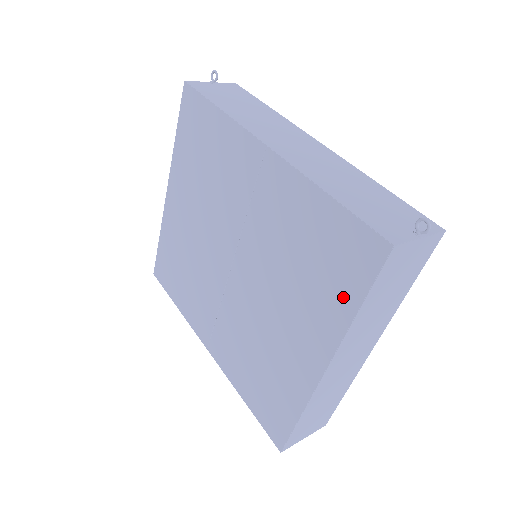
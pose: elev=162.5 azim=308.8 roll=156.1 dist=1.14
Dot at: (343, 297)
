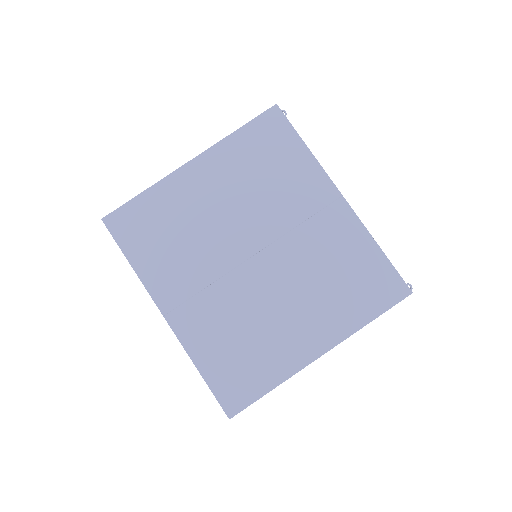
Dot at: (363, 311)
